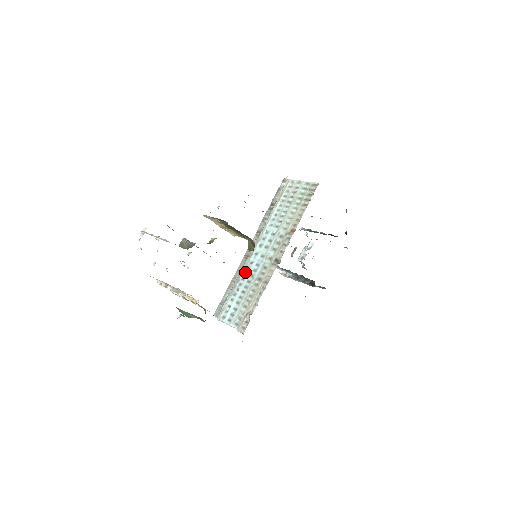
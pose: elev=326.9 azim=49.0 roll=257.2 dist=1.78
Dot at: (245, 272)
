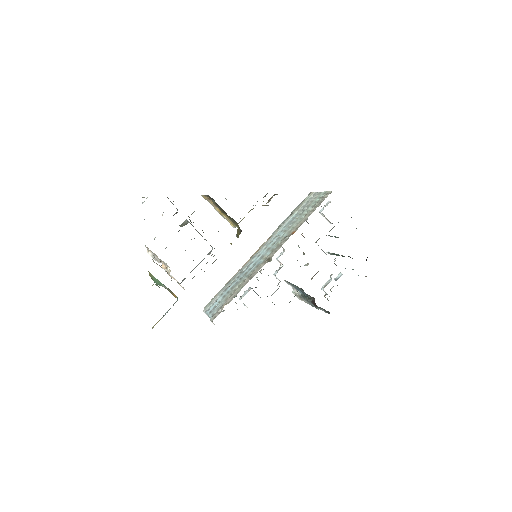
Dot at: (243, 271)
